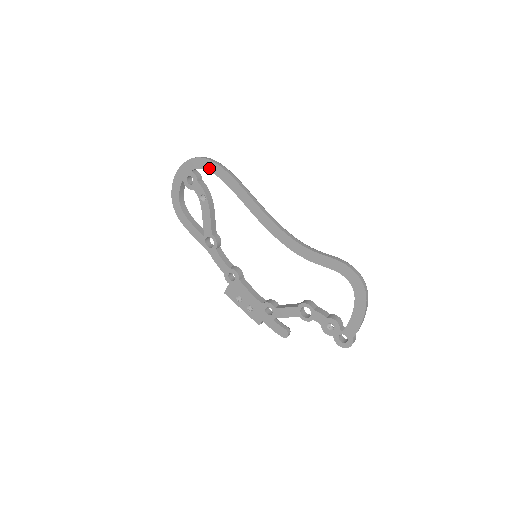
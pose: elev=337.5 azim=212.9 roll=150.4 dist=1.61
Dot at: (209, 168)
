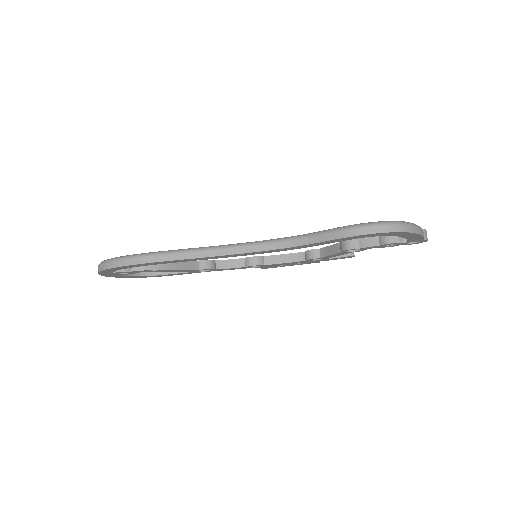
Dot at: (123, 268)
